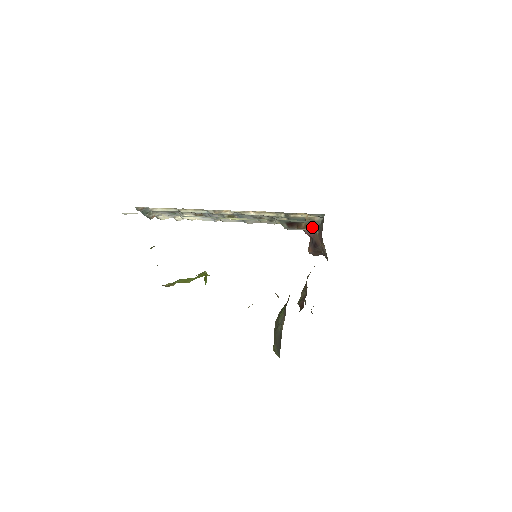
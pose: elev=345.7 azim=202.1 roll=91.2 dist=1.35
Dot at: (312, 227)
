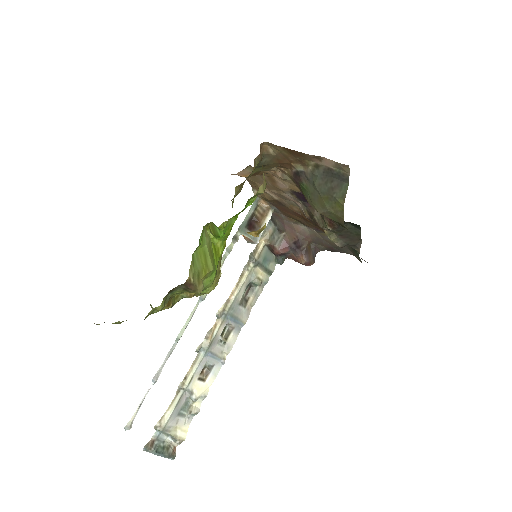
Dot at: (265, 210)
